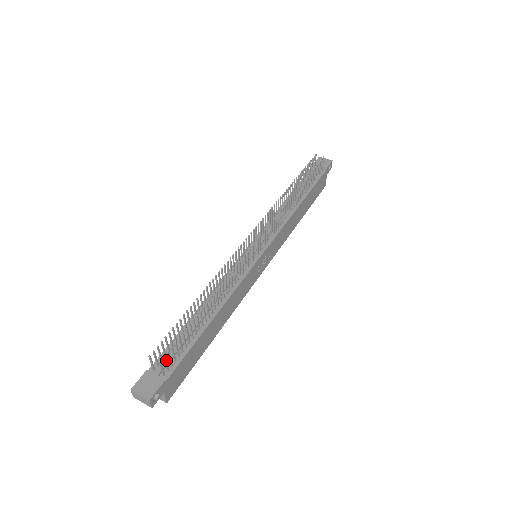
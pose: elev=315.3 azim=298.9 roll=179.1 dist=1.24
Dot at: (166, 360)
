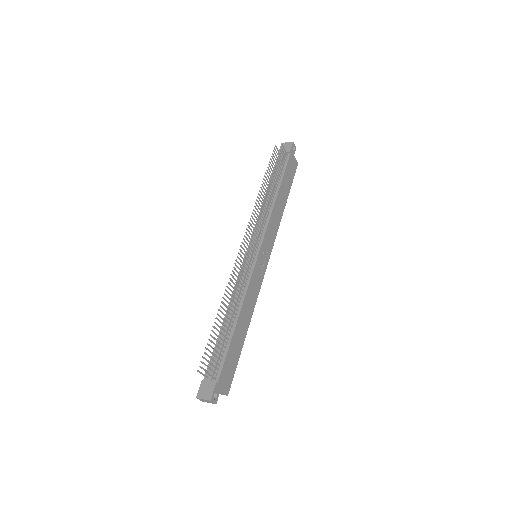
Dot at: (213, 367)
